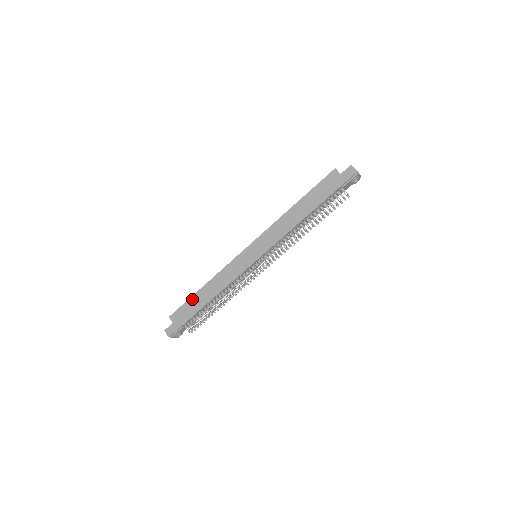
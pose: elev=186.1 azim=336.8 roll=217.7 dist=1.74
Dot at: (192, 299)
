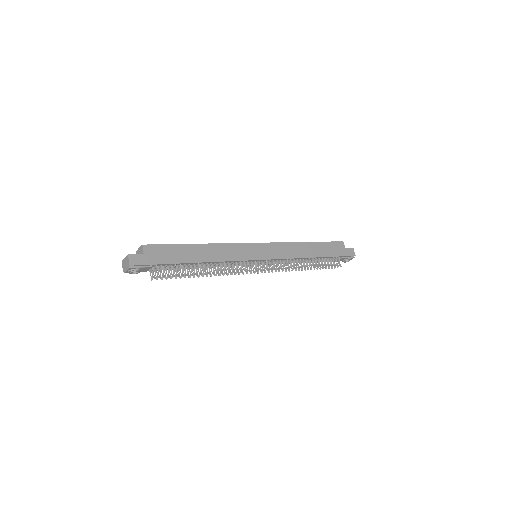
Dot at: (182, 247)
